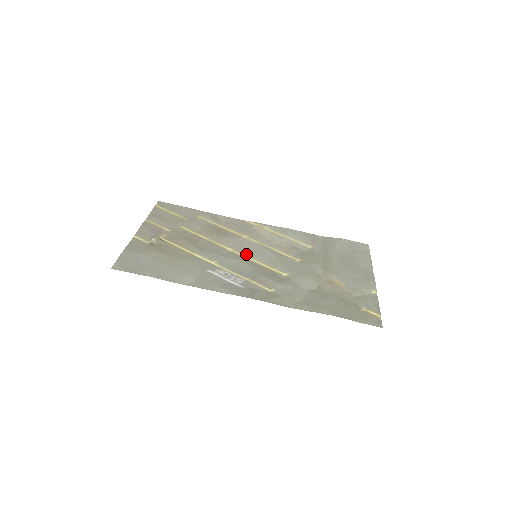
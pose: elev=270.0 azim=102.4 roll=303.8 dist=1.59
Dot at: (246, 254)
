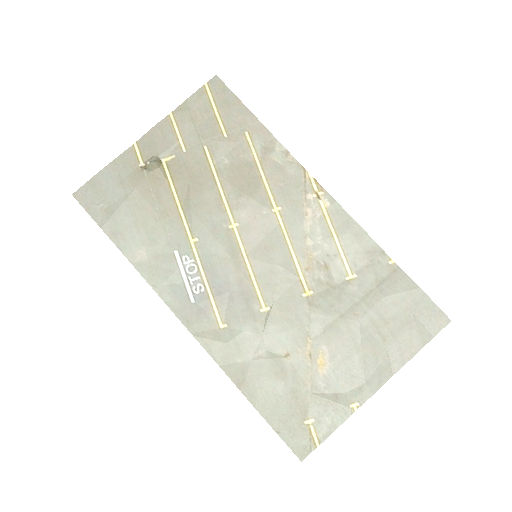
Dot at: (247, 245)
